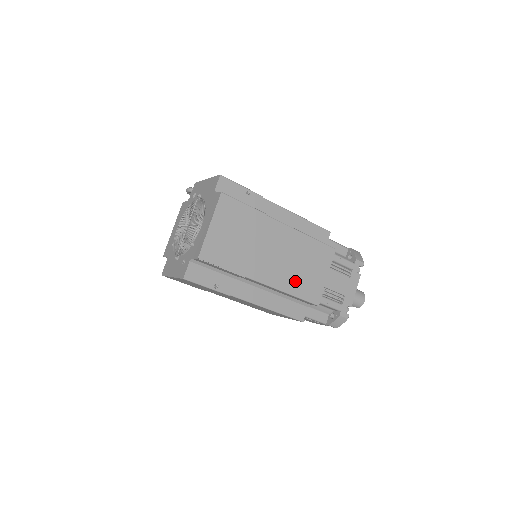
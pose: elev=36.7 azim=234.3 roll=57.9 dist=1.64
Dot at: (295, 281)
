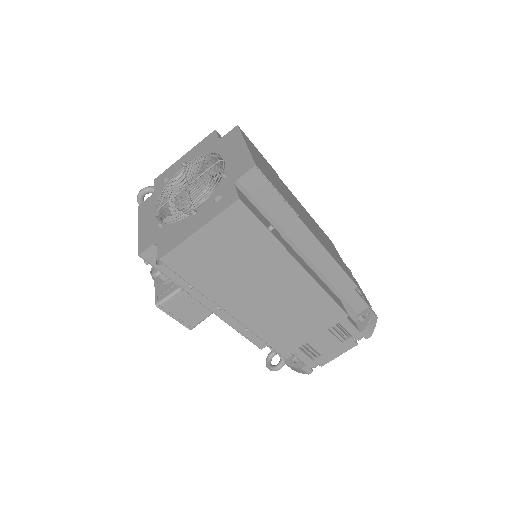
Dot at: (329, 250)
